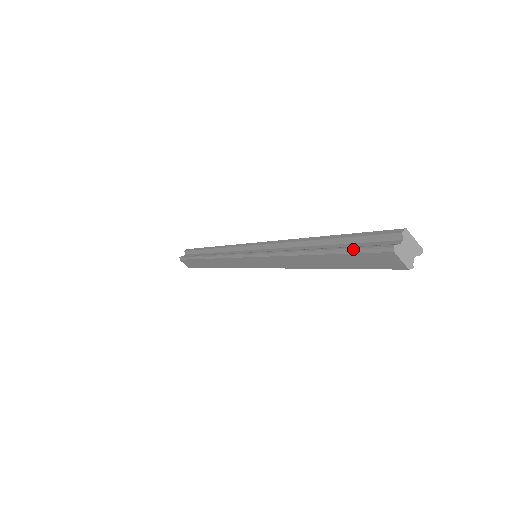
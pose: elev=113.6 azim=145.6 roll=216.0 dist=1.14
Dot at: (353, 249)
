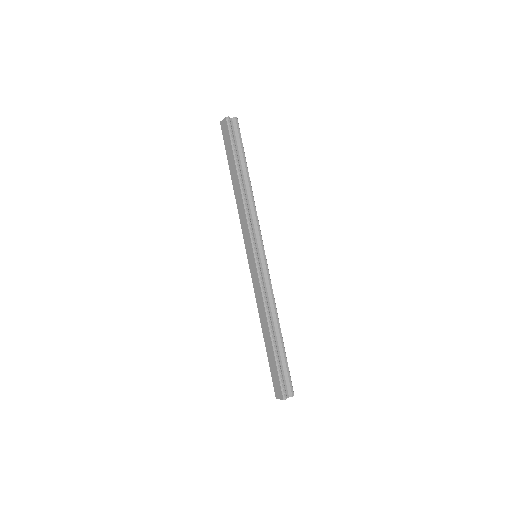
Dot at: (225, 148)
